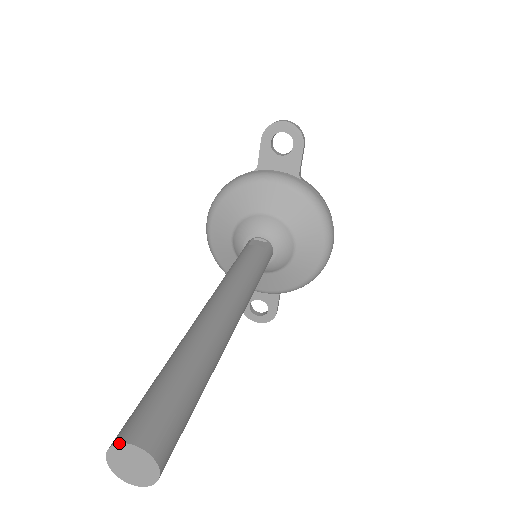
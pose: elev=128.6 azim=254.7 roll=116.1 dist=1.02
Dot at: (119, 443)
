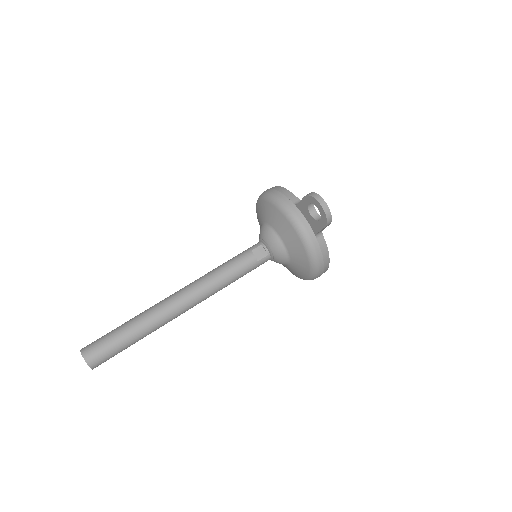
Dot at: (82, 355)
